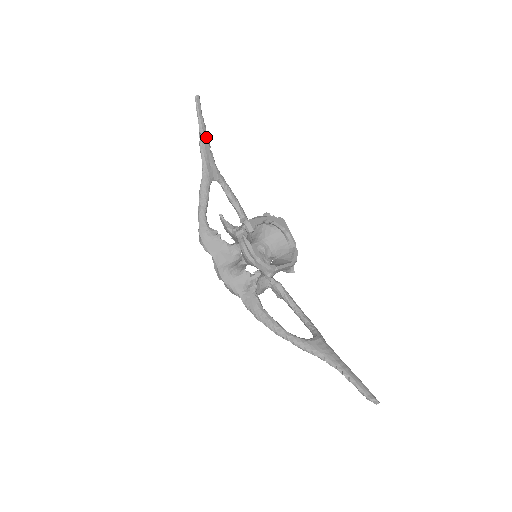
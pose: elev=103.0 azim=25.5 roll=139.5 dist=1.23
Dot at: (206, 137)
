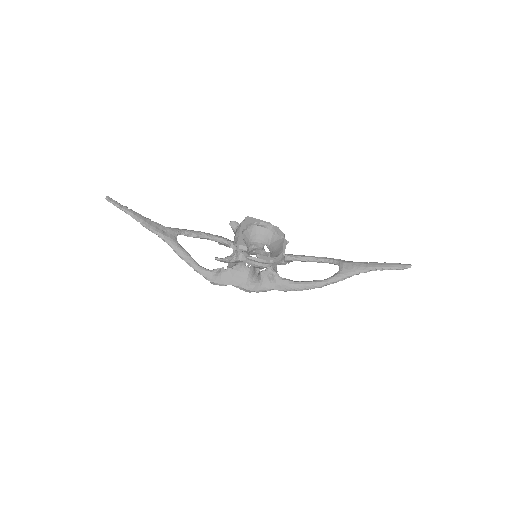
Dot at: (141, 217)
